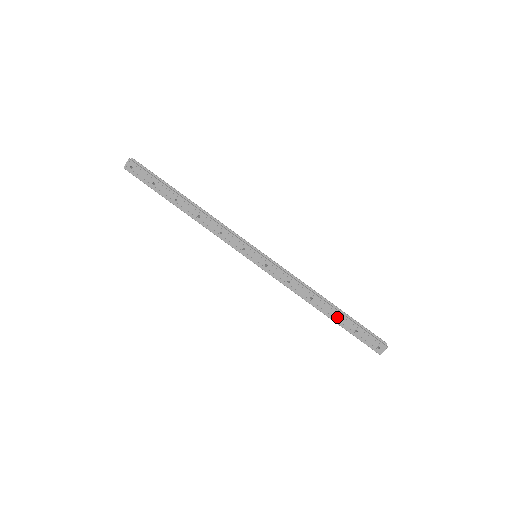
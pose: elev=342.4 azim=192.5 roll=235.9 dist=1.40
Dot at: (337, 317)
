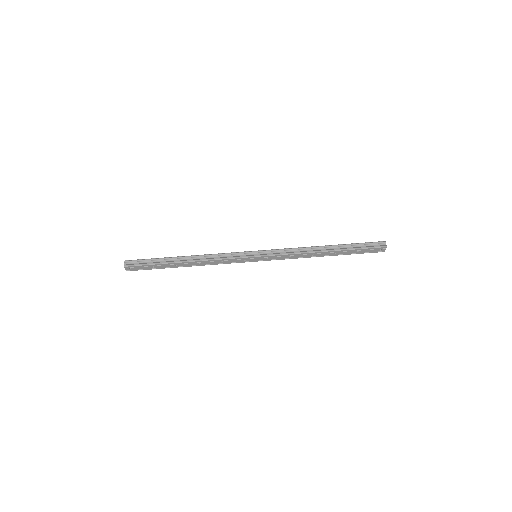
Dot at: (339, 253)
